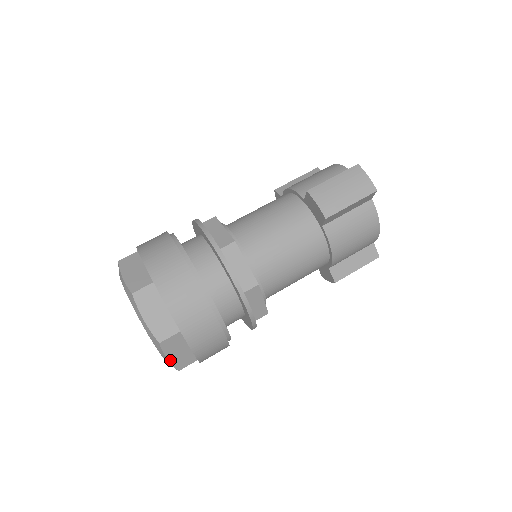
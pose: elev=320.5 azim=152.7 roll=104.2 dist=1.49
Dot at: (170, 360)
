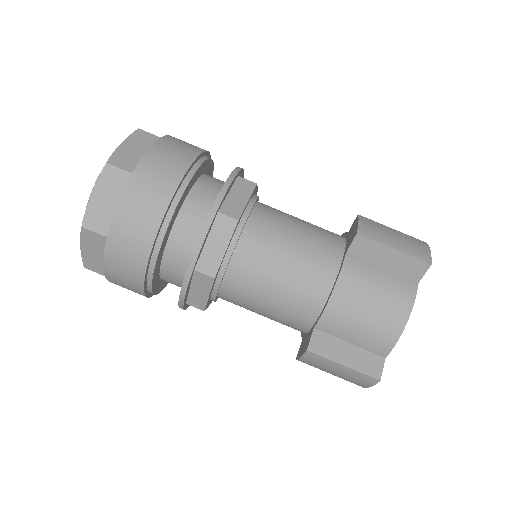
Dot at: (91, 199)
